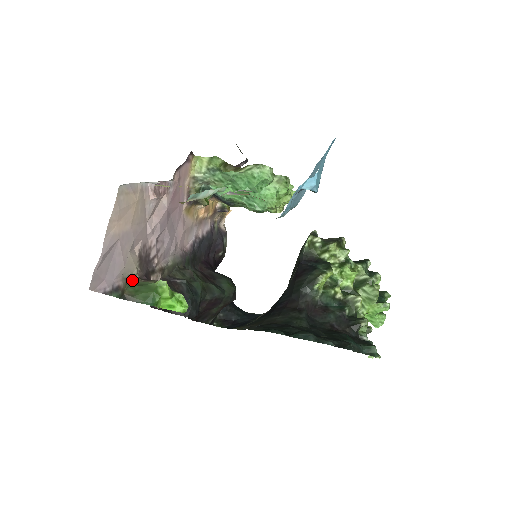
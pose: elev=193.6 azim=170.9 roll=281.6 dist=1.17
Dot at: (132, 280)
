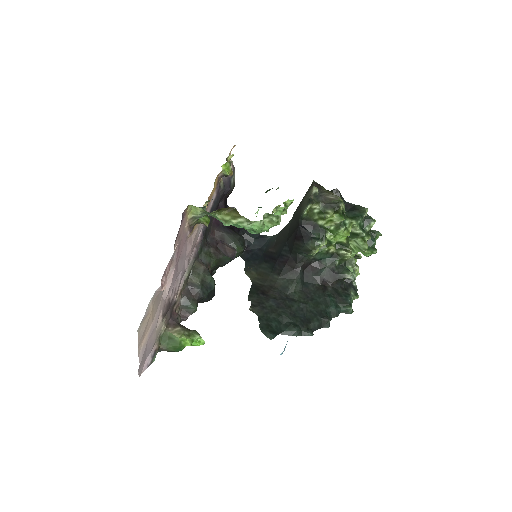
Dot at: (162, 334)
